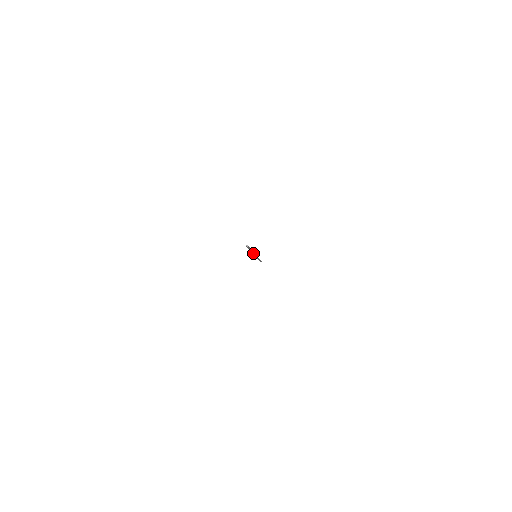
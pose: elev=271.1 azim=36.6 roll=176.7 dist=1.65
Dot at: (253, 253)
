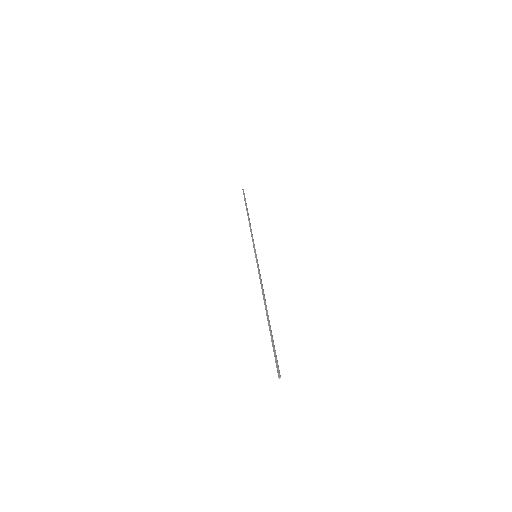
Dot at: (264, 298)
